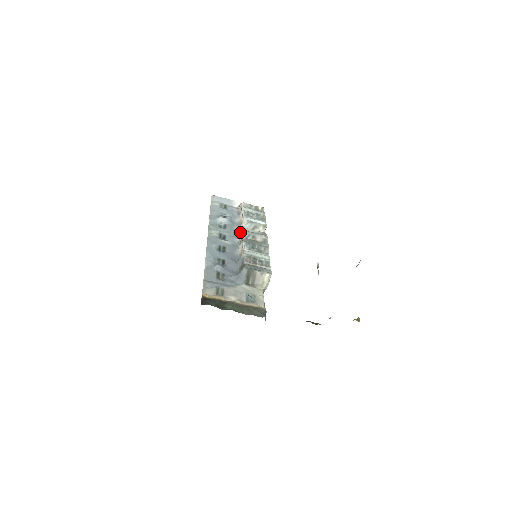
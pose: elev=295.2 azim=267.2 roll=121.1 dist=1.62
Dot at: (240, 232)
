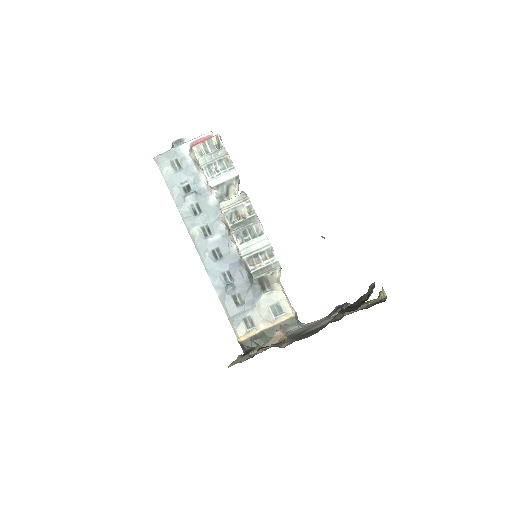
Dot at: (218, 206)
